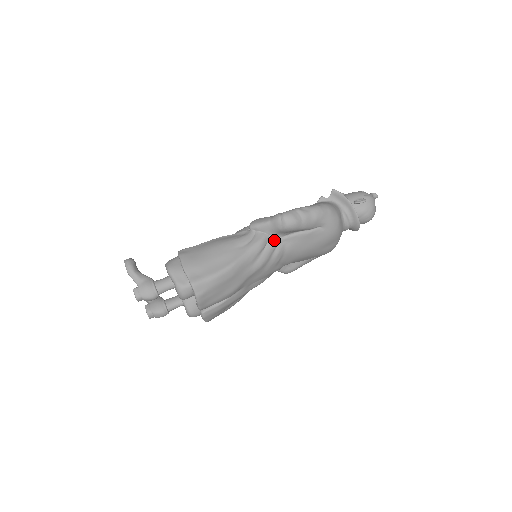
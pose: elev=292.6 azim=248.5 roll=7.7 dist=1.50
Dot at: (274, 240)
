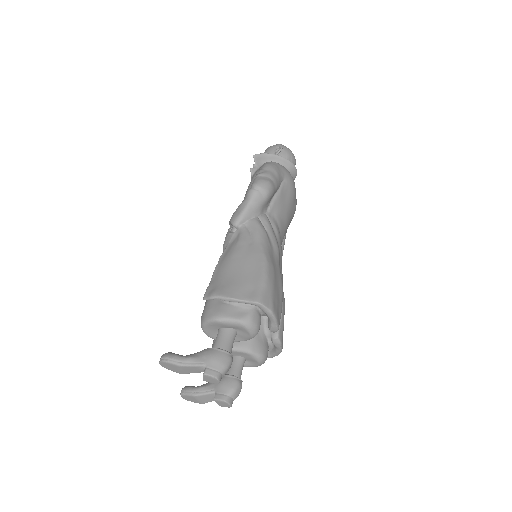
Dot at: (265, 218)
